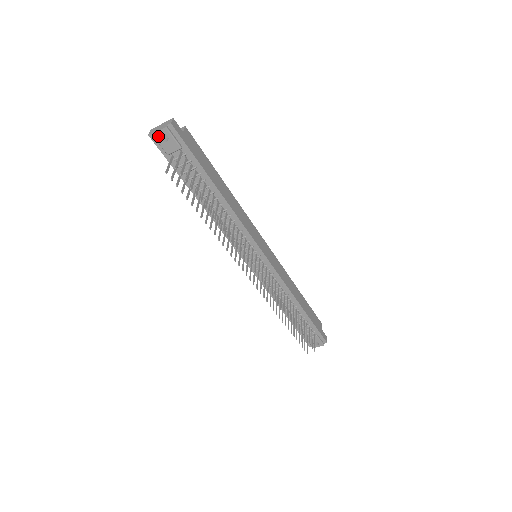
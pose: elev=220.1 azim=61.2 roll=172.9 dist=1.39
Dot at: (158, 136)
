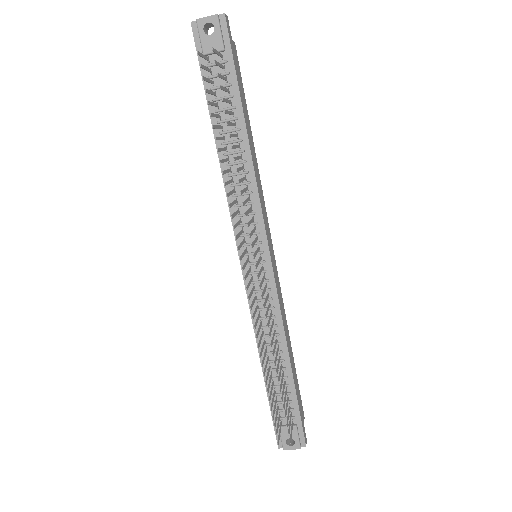
Dot at: (203, 24)
